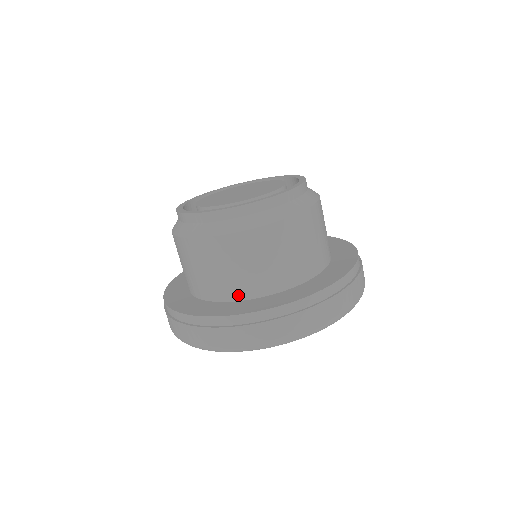
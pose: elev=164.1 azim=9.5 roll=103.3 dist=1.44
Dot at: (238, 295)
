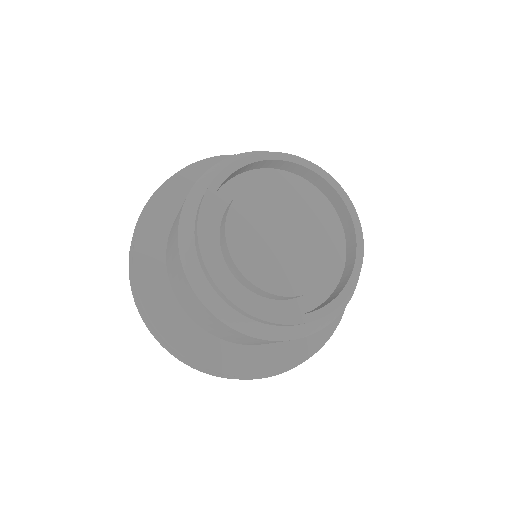
Dot at: (191, 316)
